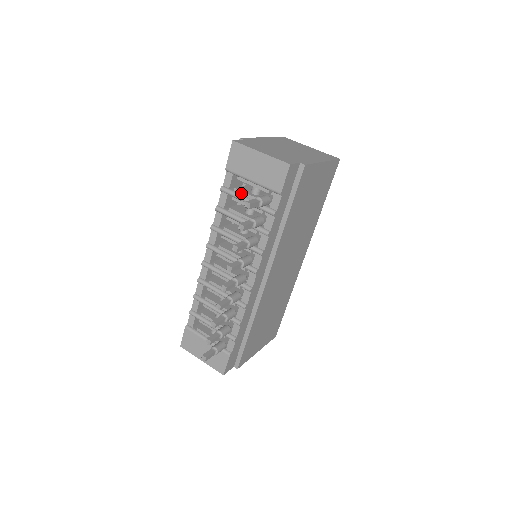
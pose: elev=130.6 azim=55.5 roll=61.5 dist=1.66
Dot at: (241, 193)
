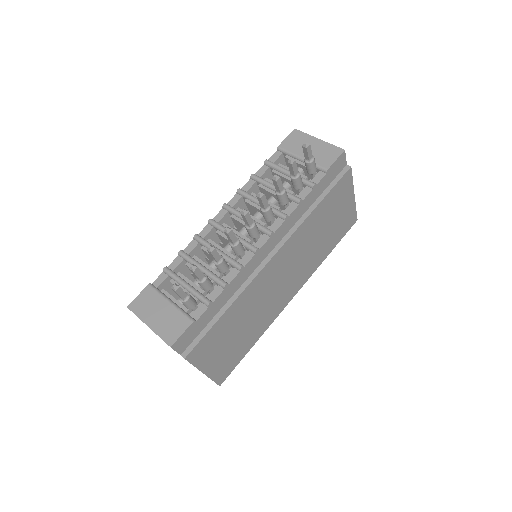
Dot at: (284, 167)
